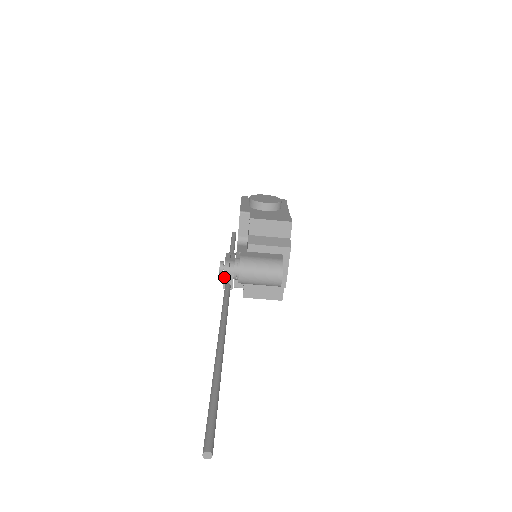
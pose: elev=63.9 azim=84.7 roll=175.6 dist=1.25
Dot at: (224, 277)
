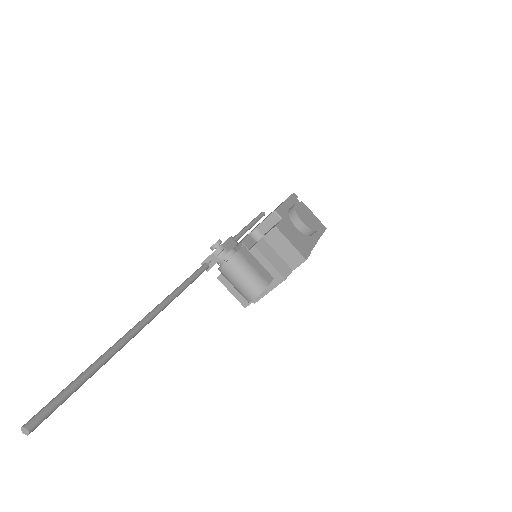
Dot at: (209, 257)
